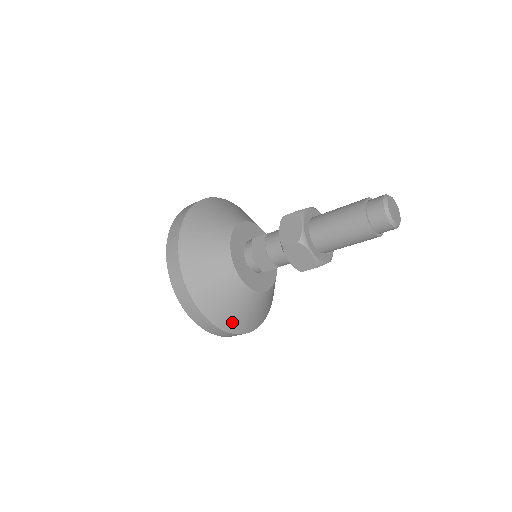
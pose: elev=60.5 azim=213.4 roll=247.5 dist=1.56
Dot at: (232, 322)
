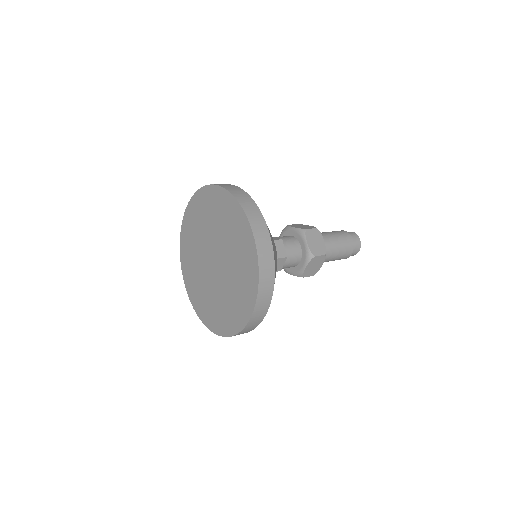
Dot at: occluded
